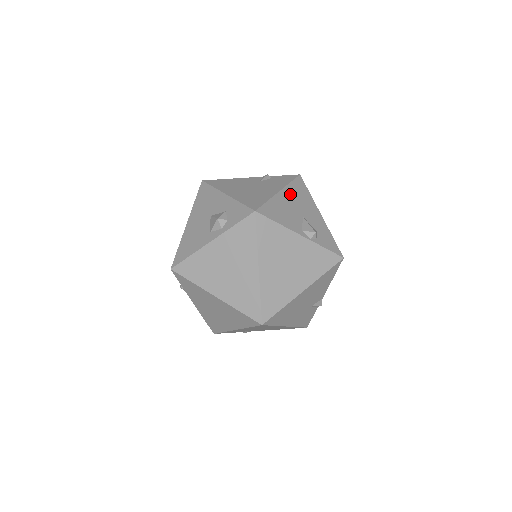
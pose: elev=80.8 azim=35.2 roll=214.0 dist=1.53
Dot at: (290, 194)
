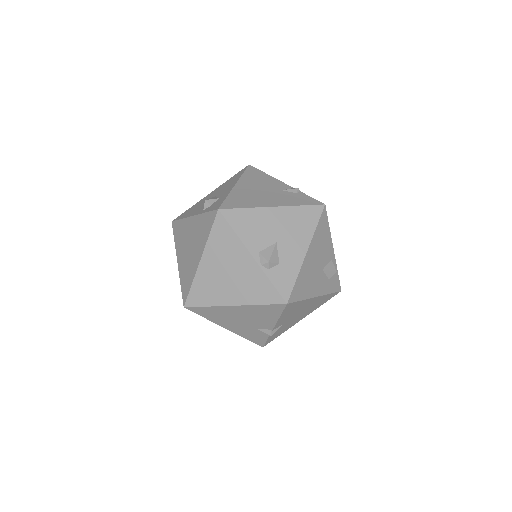
Dot at: (285, 215)
